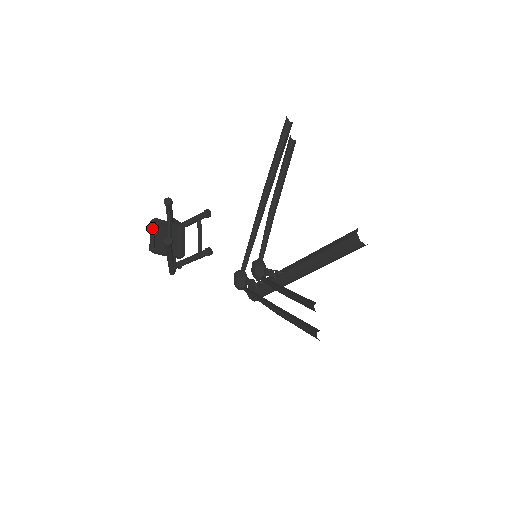
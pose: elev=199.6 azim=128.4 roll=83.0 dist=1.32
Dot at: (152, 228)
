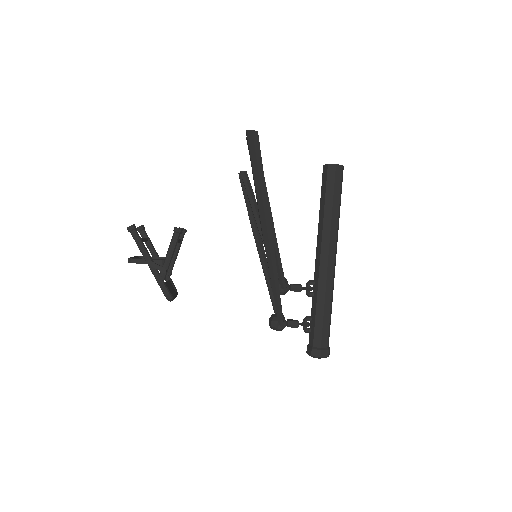
Dot at: occluded
